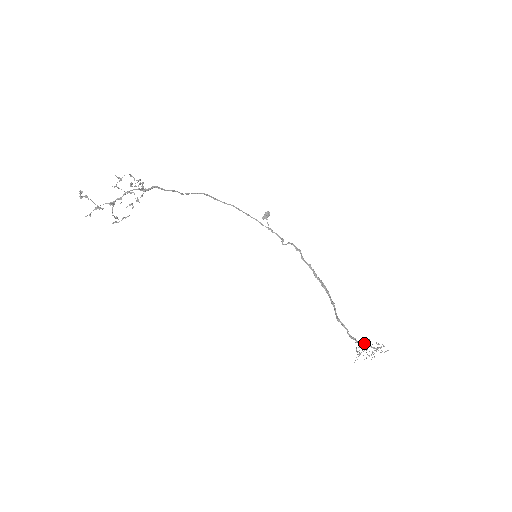
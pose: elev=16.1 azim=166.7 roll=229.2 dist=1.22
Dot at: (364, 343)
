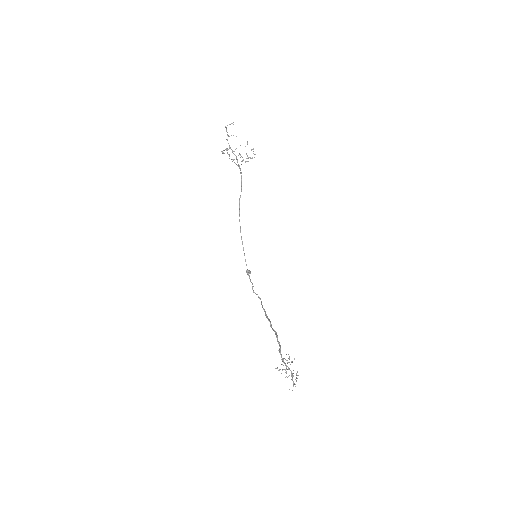
Dot at: occluded
